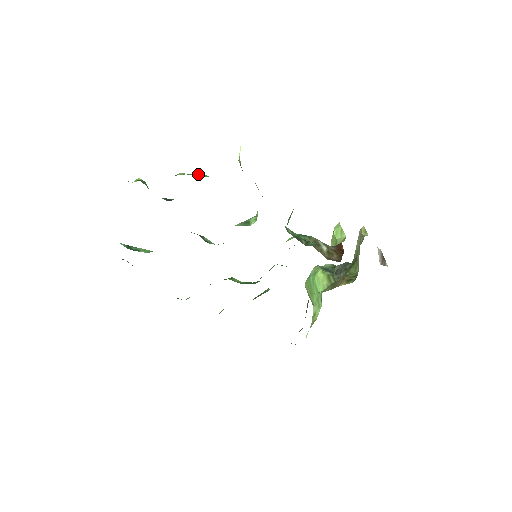
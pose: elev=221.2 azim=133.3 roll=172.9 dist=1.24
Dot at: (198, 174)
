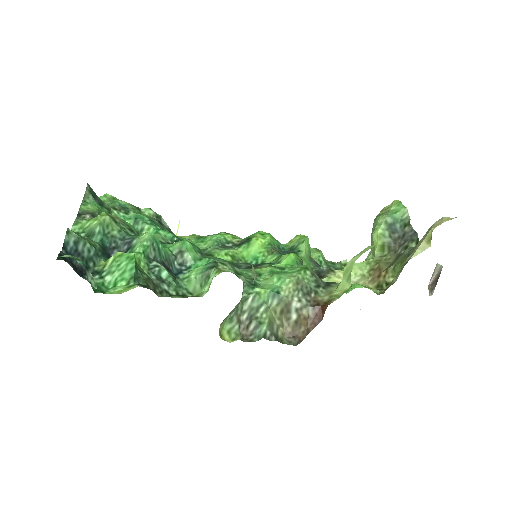
Dot at: (127, 265)
